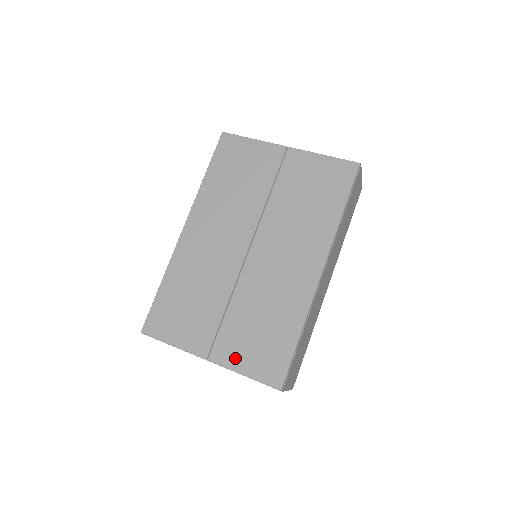
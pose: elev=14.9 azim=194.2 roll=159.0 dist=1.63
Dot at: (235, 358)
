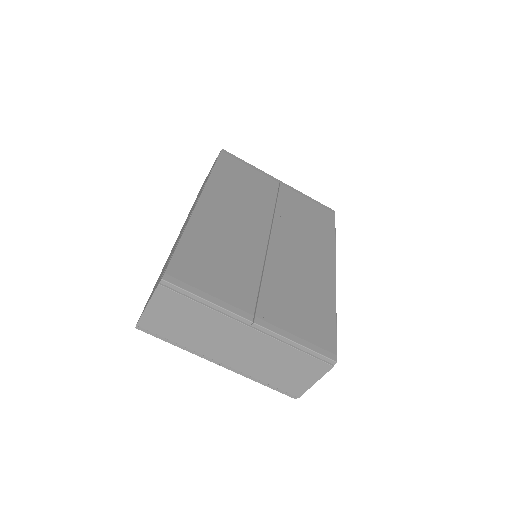
Dot at: (284, 325)
